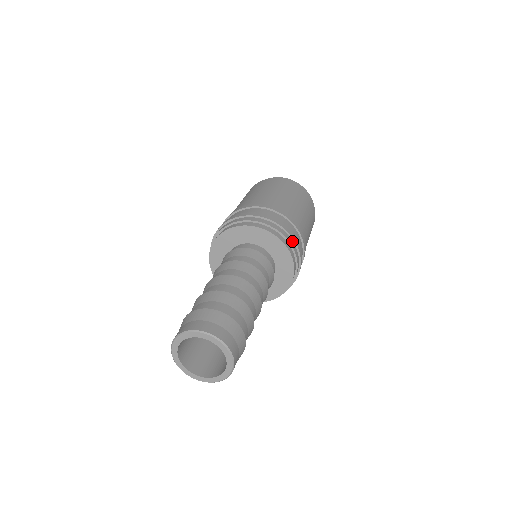
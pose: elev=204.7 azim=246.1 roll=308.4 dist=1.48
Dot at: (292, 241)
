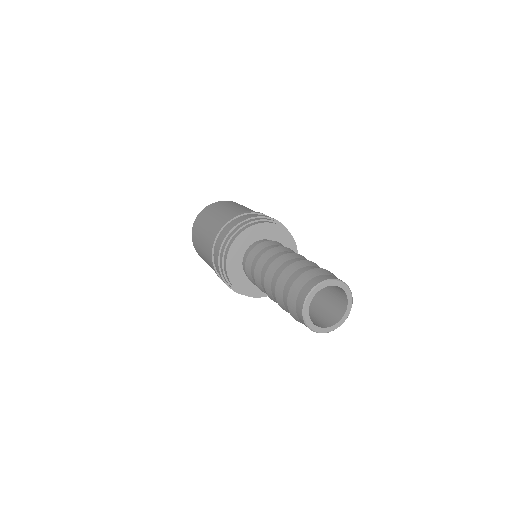
Dot at: occluded
